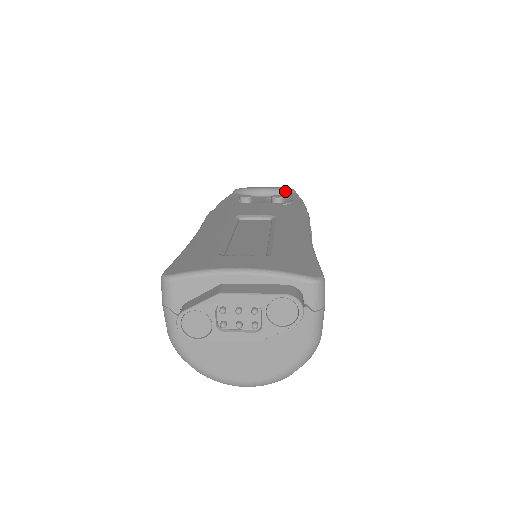
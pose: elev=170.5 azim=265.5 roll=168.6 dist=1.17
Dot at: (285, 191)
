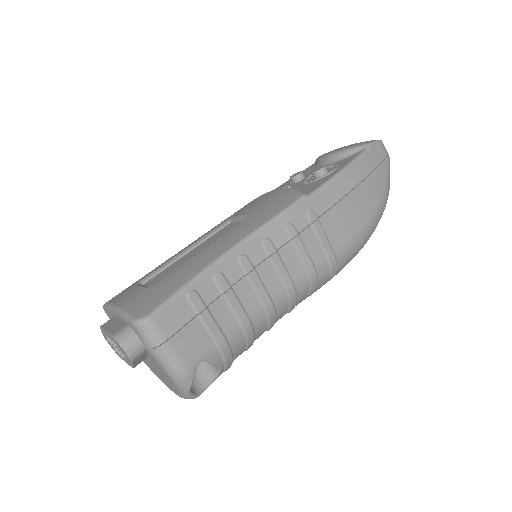
Dot at: (349, 152)
